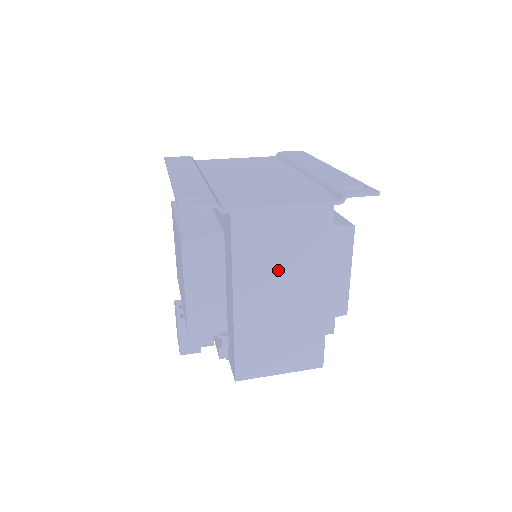
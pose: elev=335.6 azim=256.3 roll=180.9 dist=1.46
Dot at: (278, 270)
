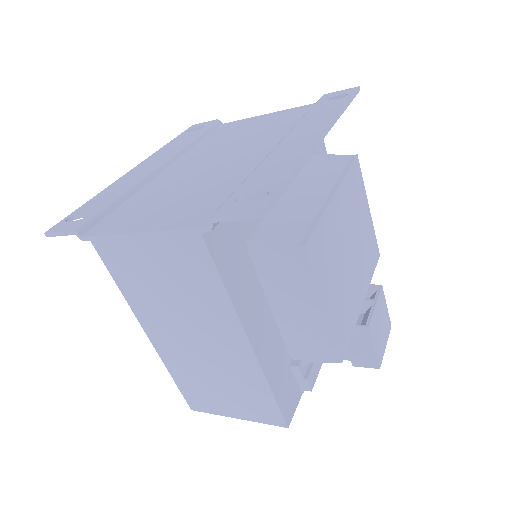
Dot at: (174, 308)
